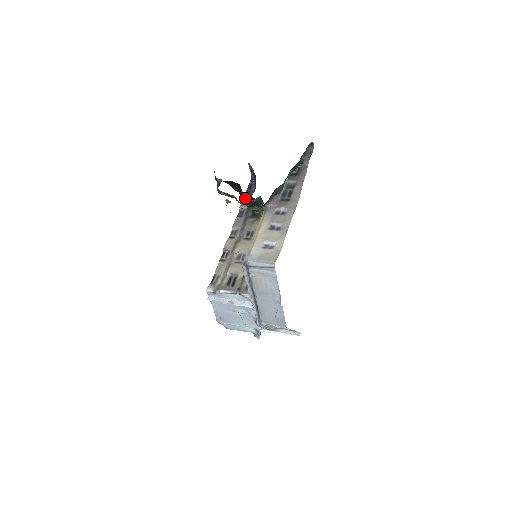
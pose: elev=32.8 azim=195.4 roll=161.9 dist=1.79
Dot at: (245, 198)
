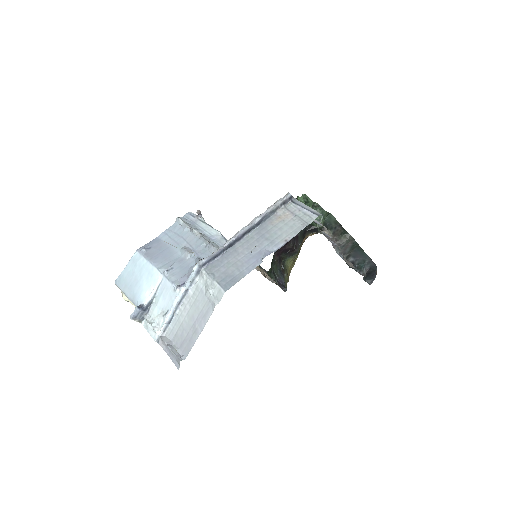
Dot at: (284, 246)
